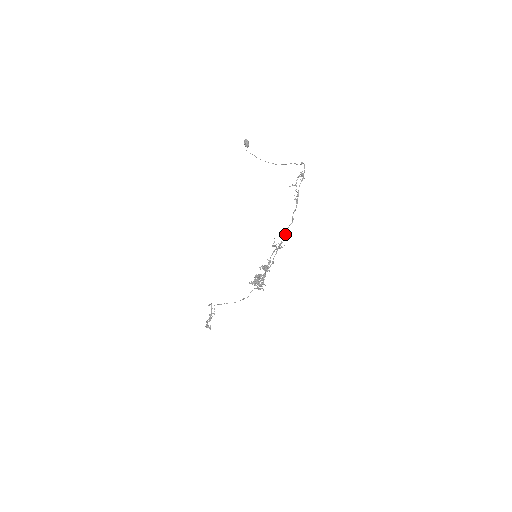
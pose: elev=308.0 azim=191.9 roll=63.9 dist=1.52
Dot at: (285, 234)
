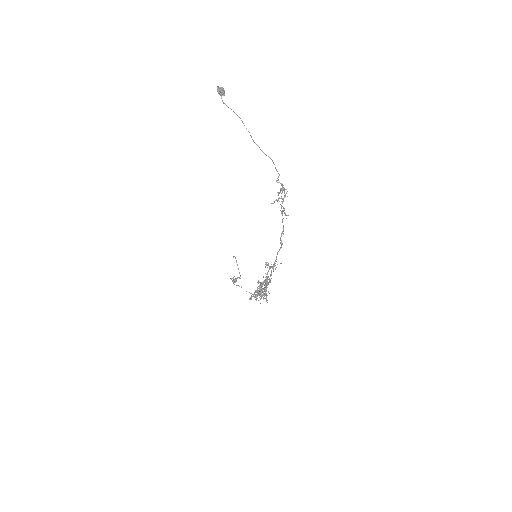
Dot at: occluded
